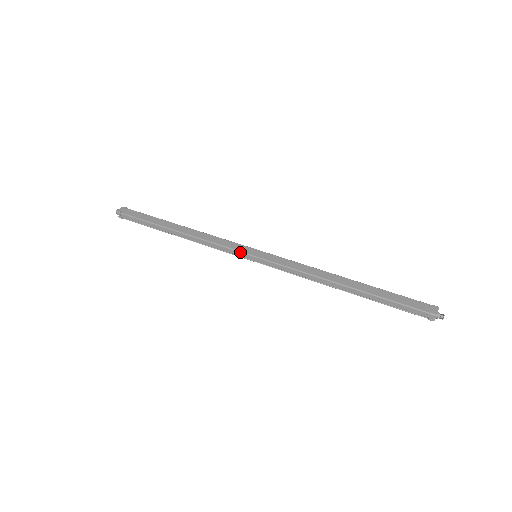
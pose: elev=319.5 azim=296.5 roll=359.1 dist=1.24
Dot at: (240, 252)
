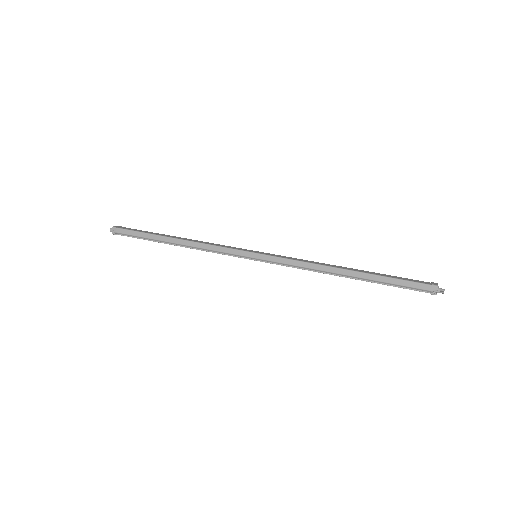
Dot at: (241, 251)
